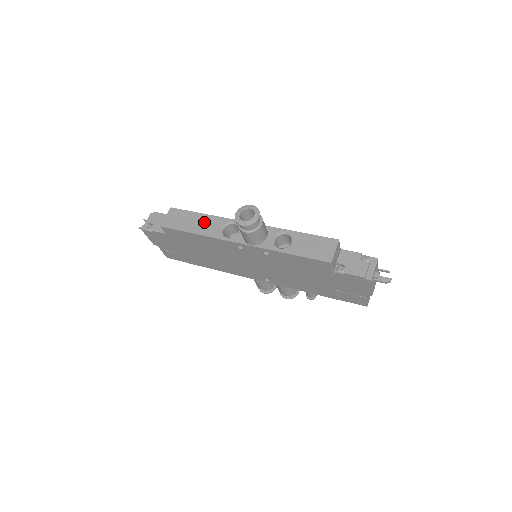
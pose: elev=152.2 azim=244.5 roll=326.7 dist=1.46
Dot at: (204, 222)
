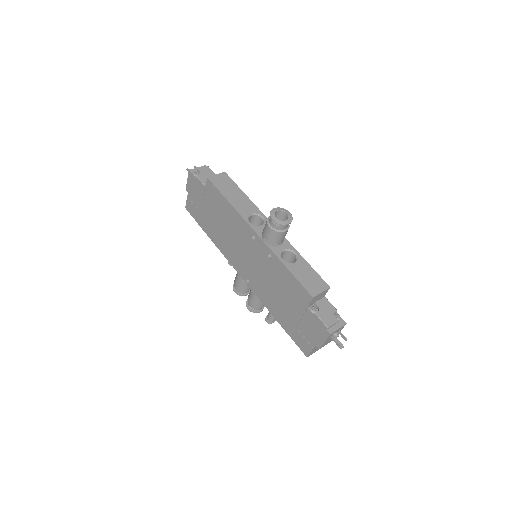
Dot at: (242, 200)
